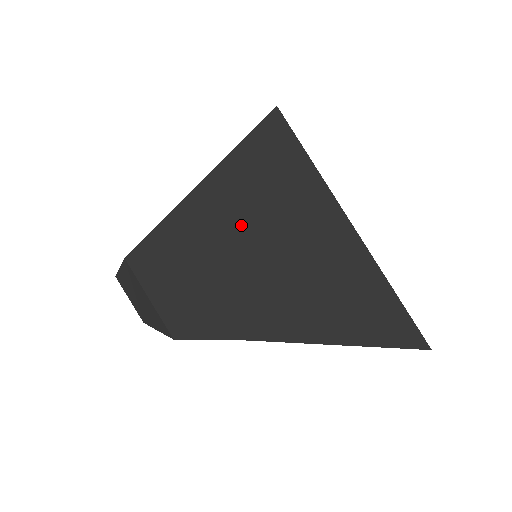
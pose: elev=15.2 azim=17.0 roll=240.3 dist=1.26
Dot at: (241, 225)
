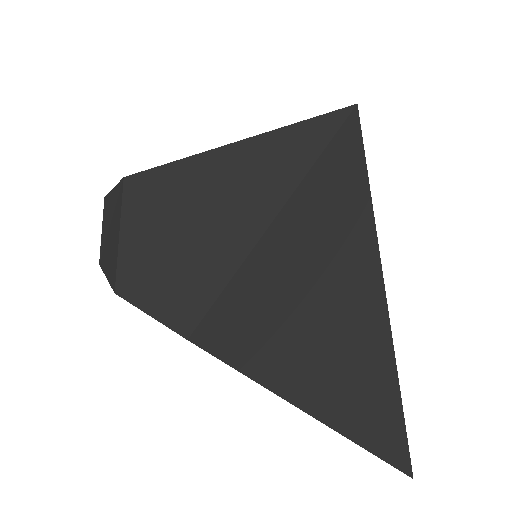
Dot at: (258, 204)
